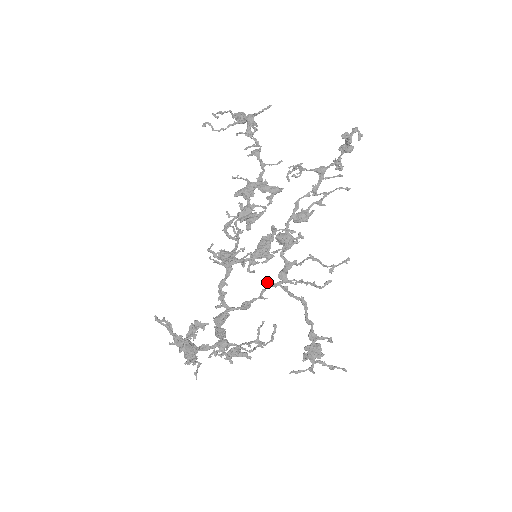
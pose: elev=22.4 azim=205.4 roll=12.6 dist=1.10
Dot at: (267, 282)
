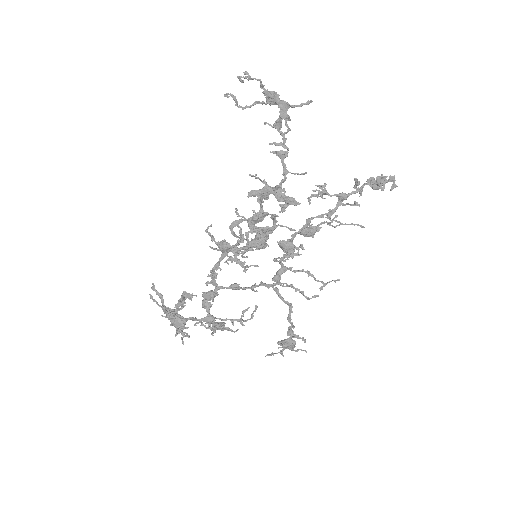
Dot at: (262, 282)
